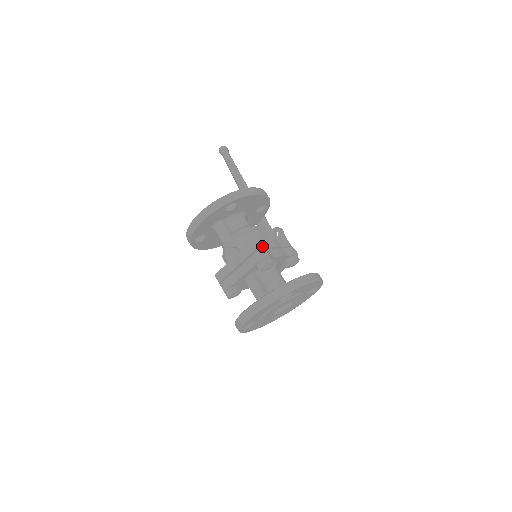
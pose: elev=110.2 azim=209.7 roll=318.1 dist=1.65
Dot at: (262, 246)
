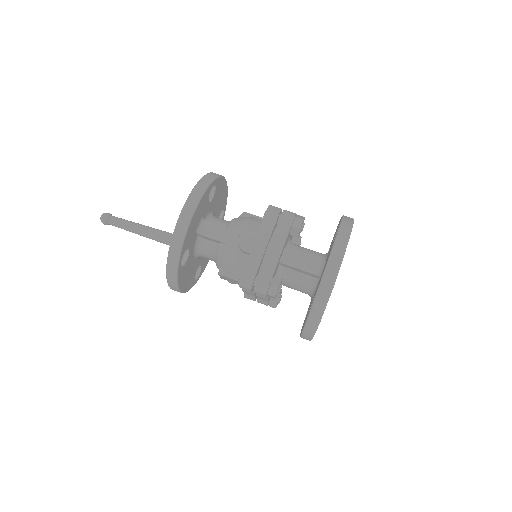
Dot at: occluded
